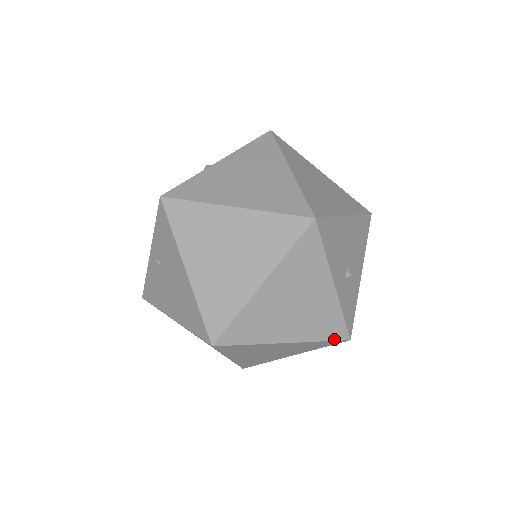
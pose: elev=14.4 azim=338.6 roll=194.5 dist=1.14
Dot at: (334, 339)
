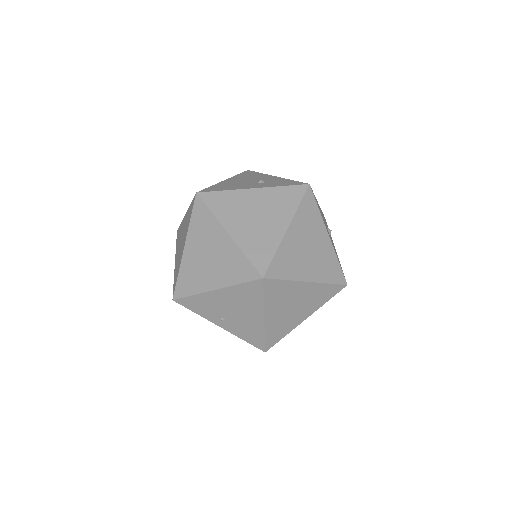
Dot at: (302, 195)
